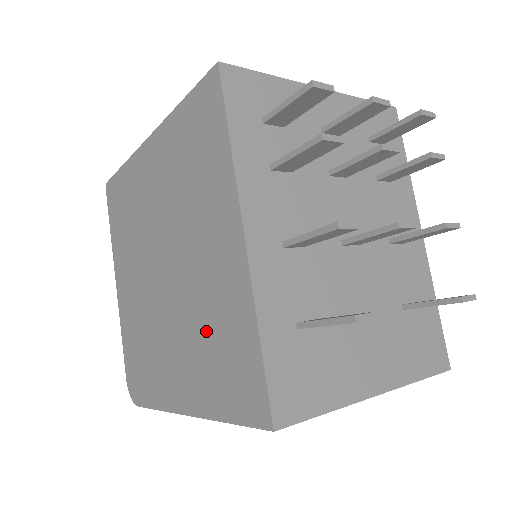
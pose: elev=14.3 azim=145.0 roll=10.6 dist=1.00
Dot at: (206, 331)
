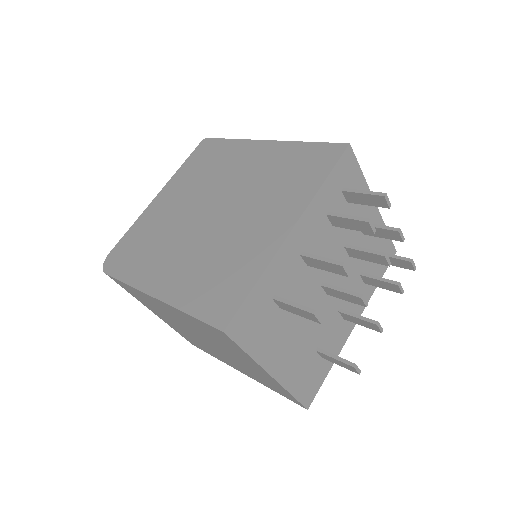
Dot at: (217, 260)
